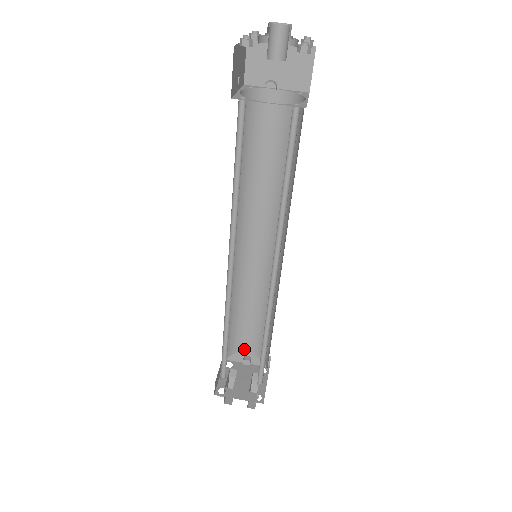
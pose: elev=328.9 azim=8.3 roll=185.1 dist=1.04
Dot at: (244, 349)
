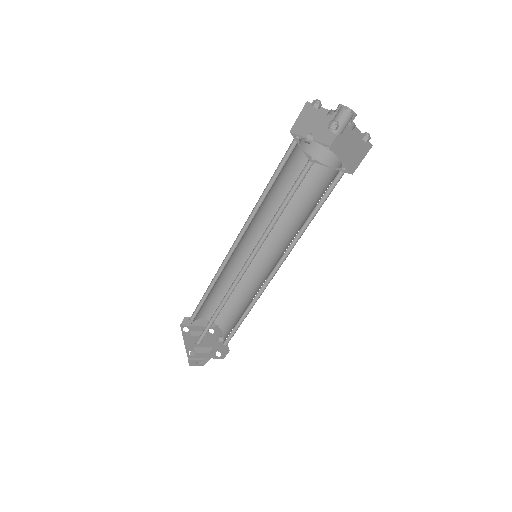
Dot at: (224, 329)
